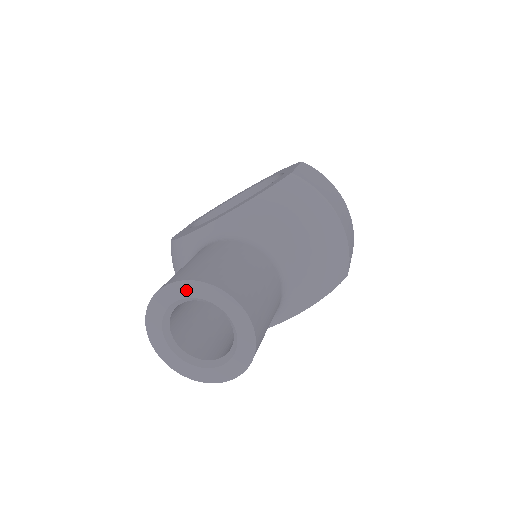
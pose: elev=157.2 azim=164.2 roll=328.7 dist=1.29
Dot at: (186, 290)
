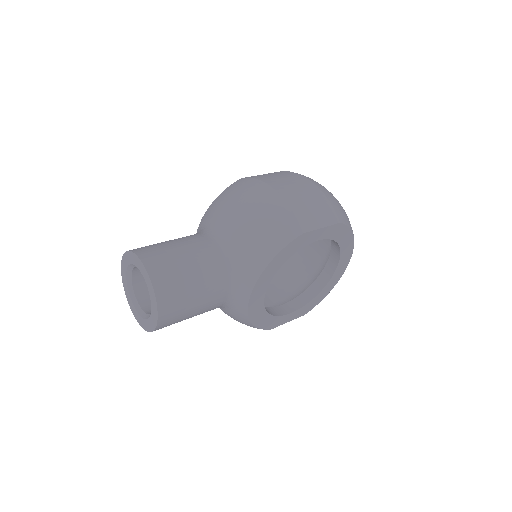
Dot at: (125, 263)
